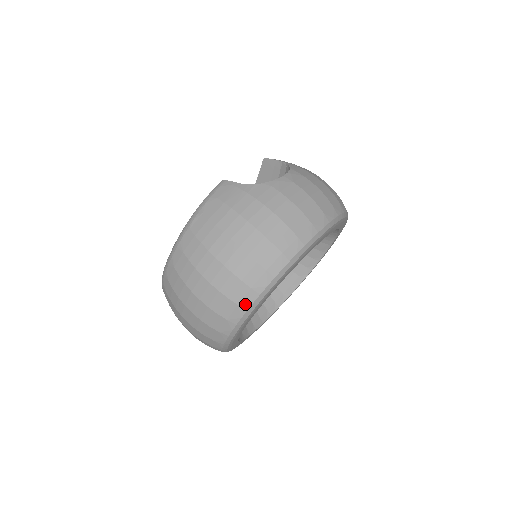
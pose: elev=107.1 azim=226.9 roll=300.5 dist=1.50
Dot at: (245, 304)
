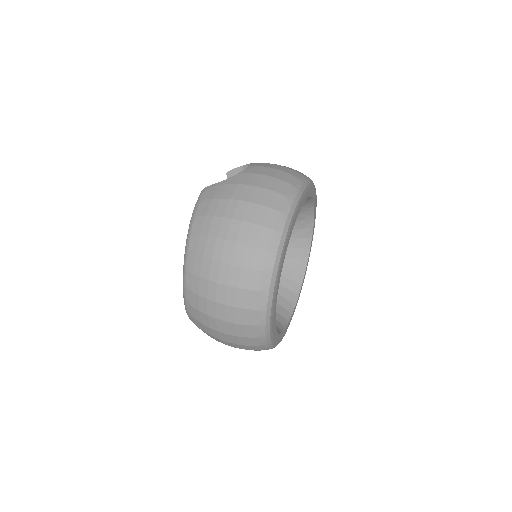
Dot at: (268, 267)
